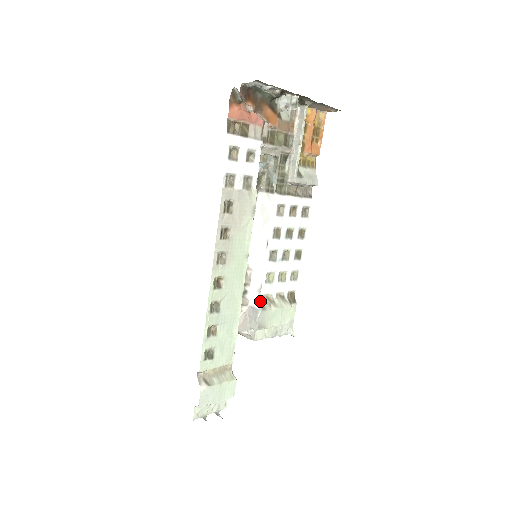
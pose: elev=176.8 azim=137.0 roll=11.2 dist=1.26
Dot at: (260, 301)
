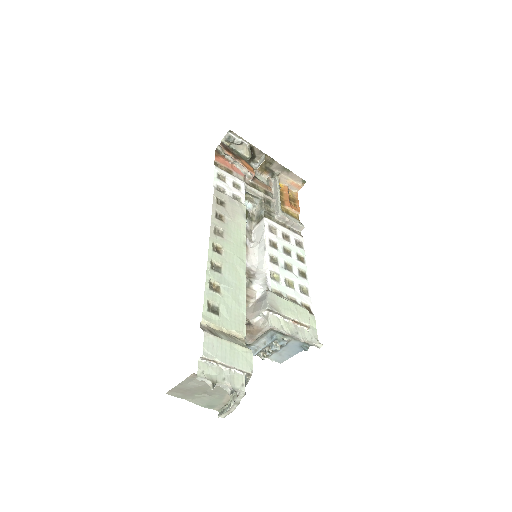
Dot at: (267, 289)
